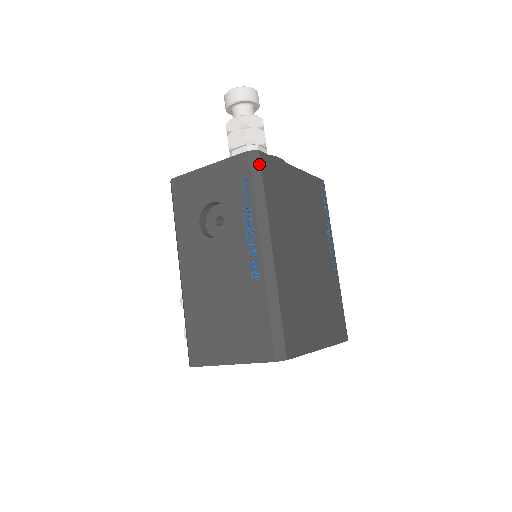
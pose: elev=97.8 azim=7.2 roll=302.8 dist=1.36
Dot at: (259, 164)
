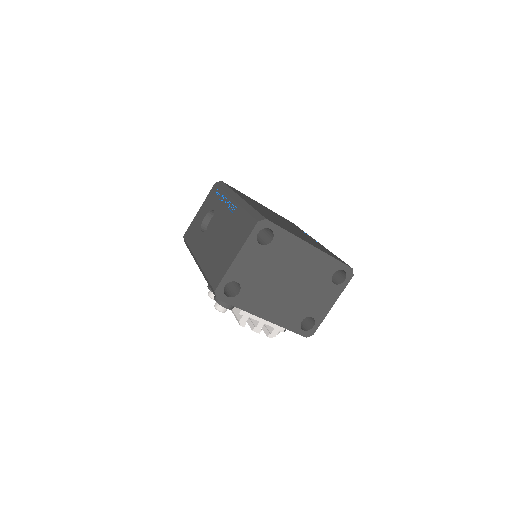
Dot at: (223, 183)
